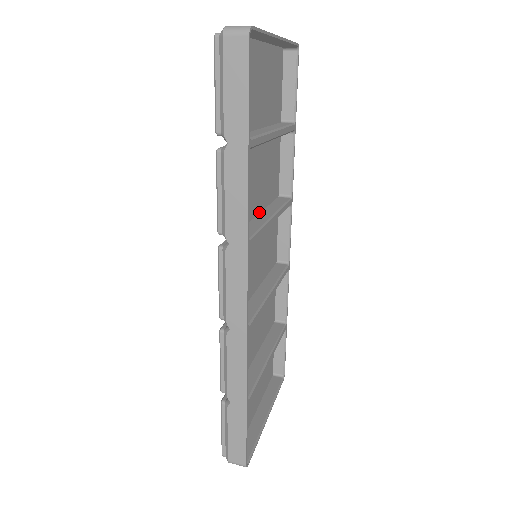
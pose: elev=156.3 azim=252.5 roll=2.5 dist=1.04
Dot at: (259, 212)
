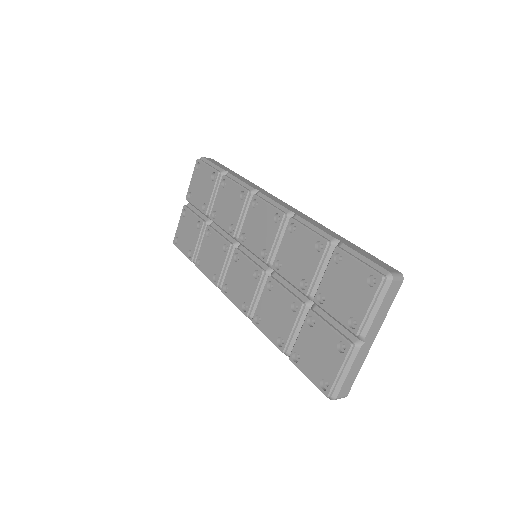
Dot at: (239, 243)
